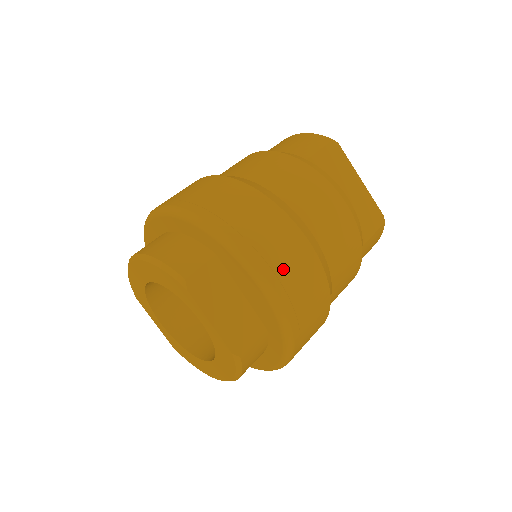
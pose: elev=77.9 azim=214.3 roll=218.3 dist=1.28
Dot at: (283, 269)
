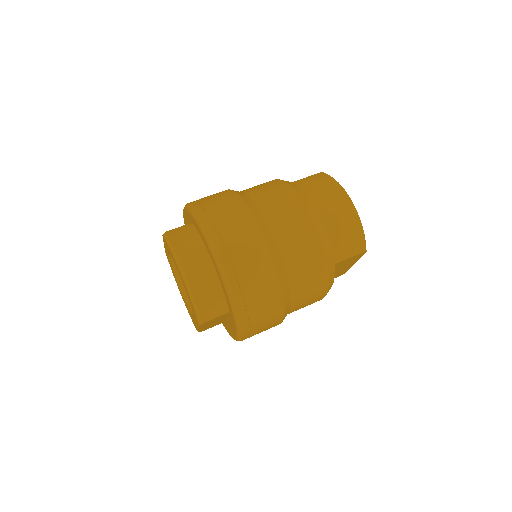
Dot at: occluded
